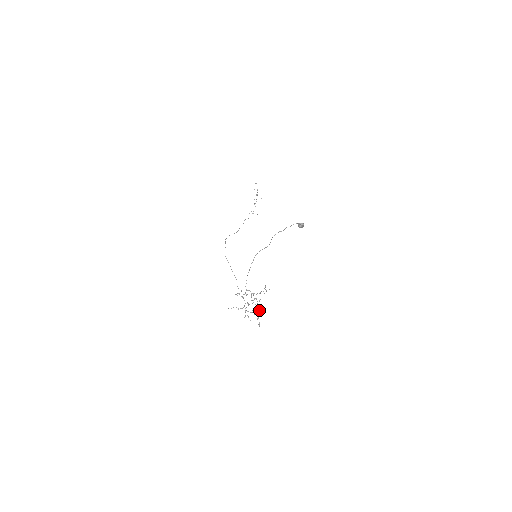
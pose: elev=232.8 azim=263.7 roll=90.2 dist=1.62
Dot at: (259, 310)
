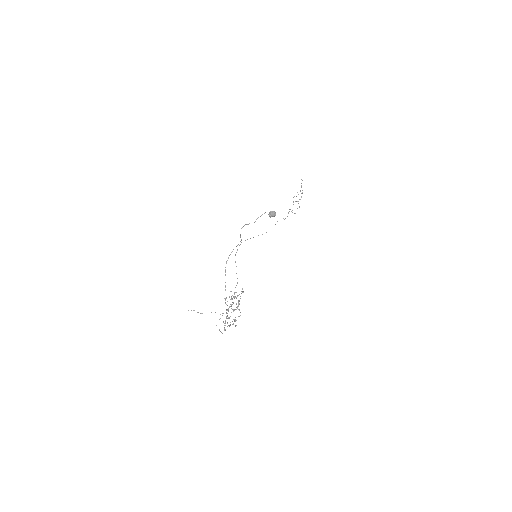
Dot at: (227, 315)
